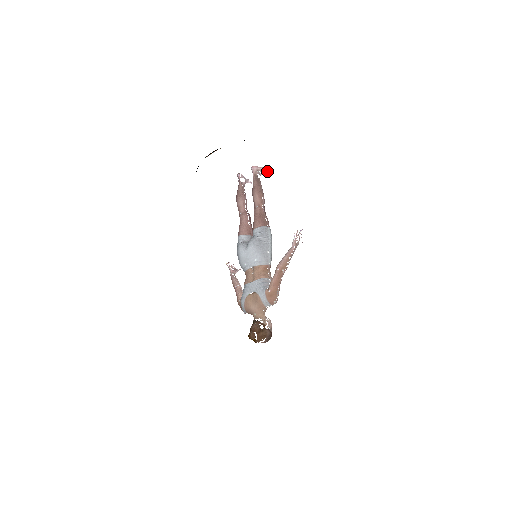
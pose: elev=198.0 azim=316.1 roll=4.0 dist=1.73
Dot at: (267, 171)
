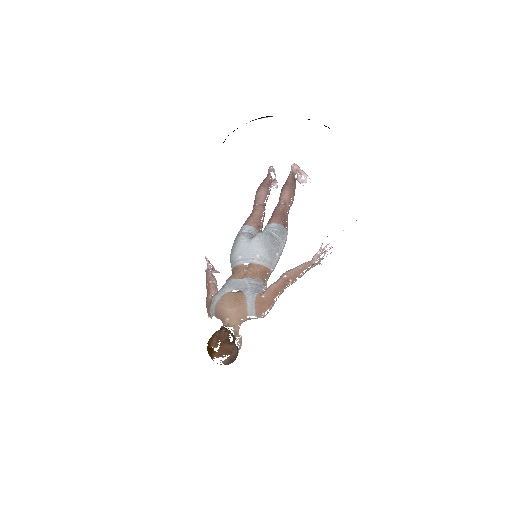
Dot at: (305, 179)
